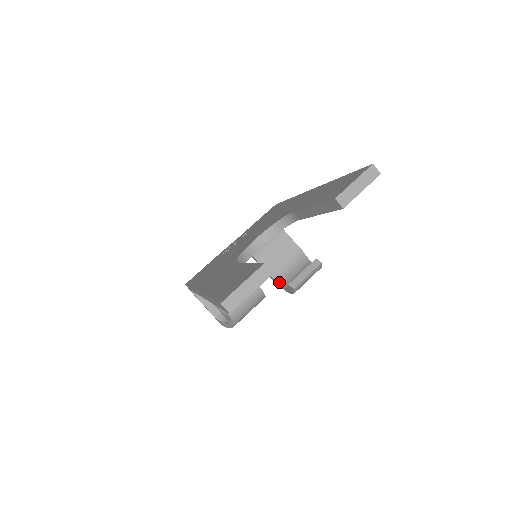
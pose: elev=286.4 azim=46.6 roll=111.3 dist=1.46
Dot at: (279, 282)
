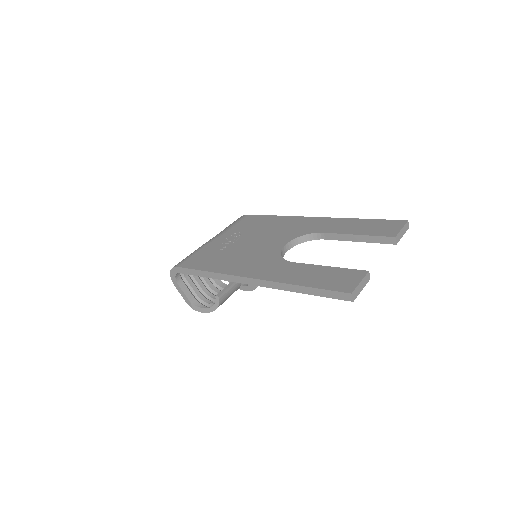
Dot at: occluded
